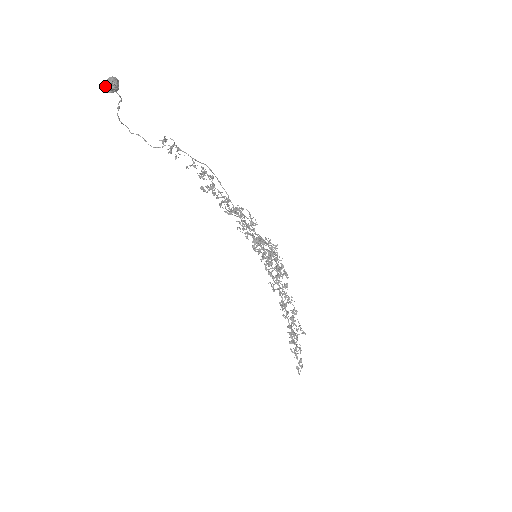
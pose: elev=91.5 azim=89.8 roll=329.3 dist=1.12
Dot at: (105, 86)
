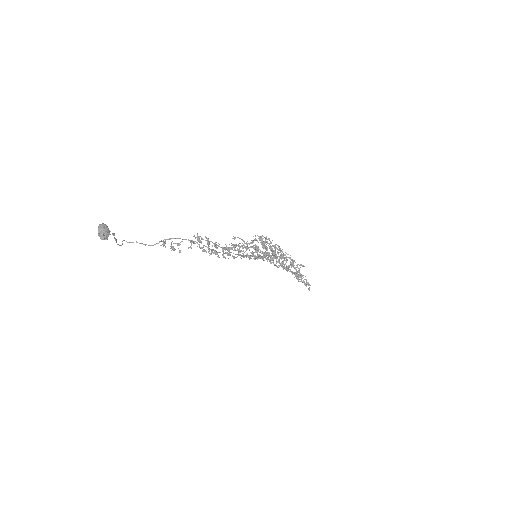
Dot at: occluded
